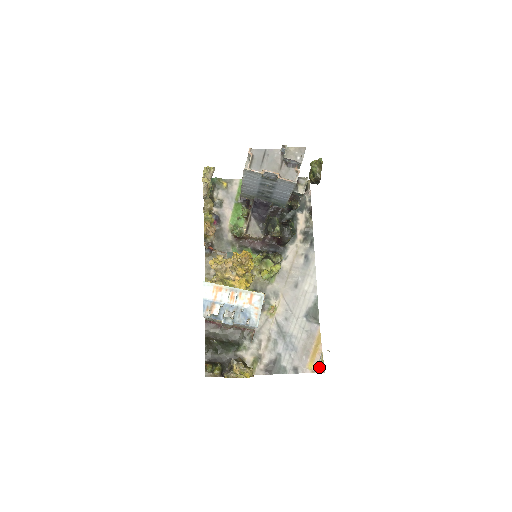
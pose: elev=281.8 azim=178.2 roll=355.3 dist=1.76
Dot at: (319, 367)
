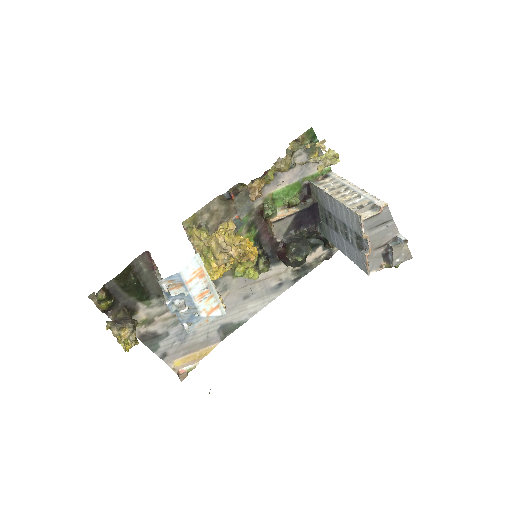
Dot at: (183, 374)
